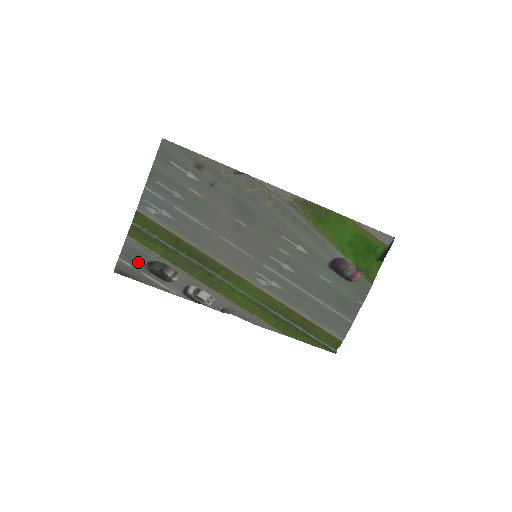
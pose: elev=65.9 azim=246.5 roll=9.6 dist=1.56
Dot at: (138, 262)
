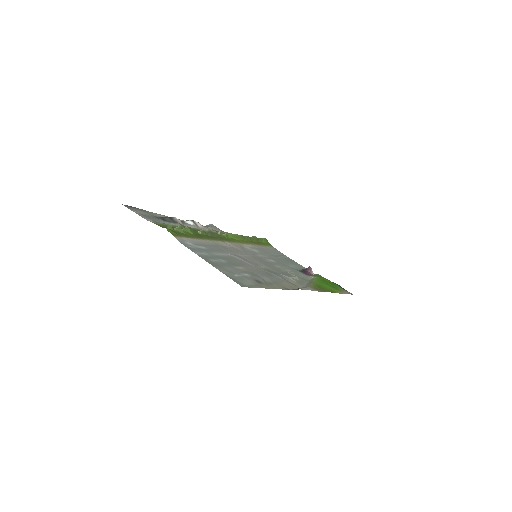
Dot at: (152, 217)
